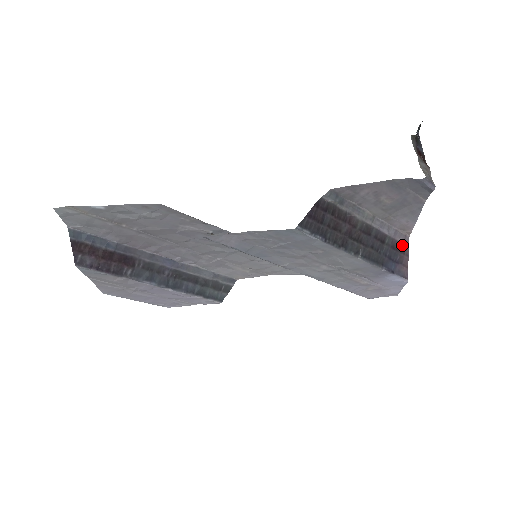
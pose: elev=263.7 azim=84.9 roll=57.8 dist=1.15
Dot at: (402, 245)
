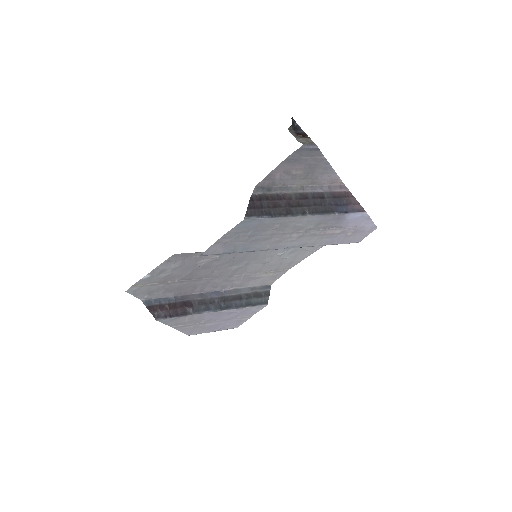
Dot at: (342, 192)
